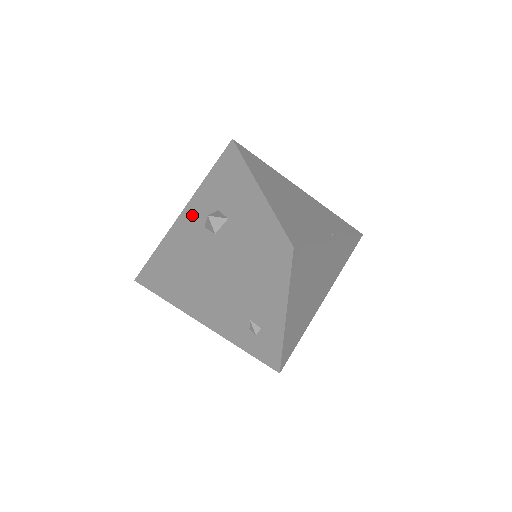
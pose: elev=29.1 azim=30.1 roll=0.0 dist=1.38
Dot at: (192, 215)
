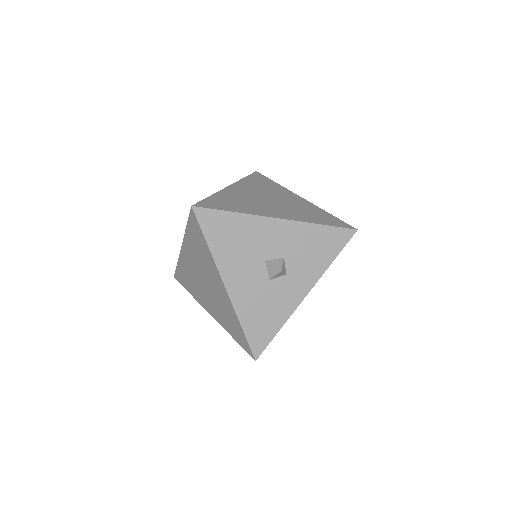
Dot at: (244, 284)
